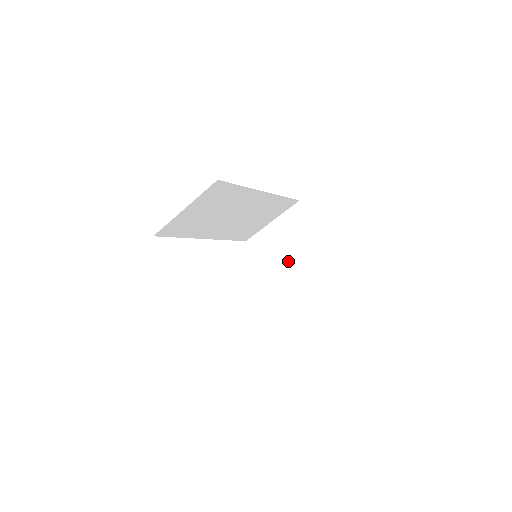
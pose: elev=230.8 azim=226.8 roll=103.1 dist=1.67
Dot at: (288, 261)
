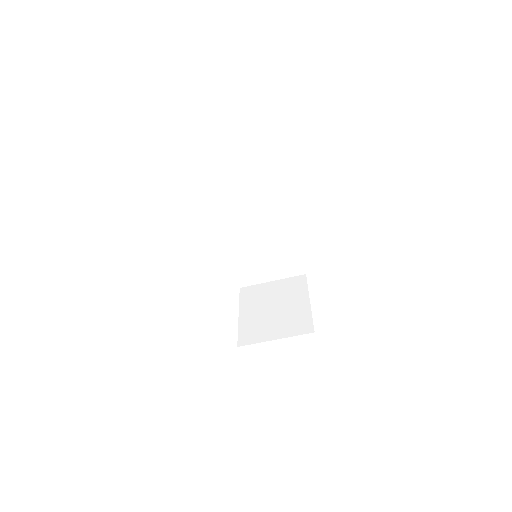
Dot at: (269, 310)
